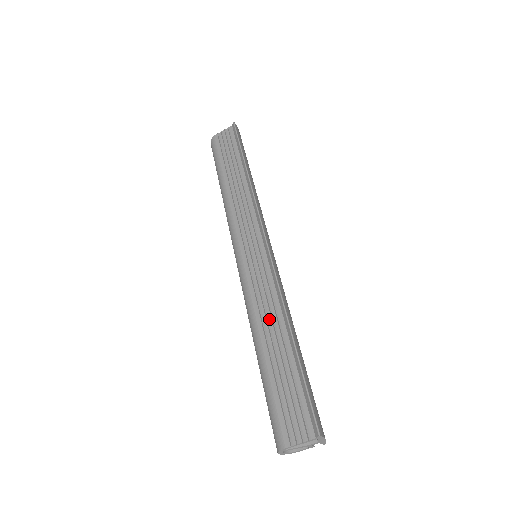
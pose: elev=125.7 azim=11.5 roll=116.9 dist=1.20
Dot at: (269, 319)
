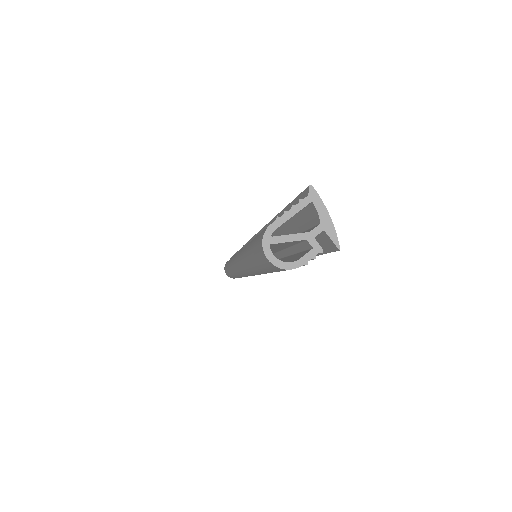
Dot at: occluded
